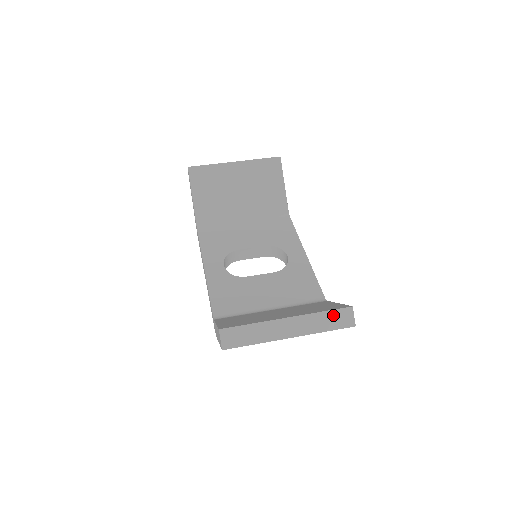
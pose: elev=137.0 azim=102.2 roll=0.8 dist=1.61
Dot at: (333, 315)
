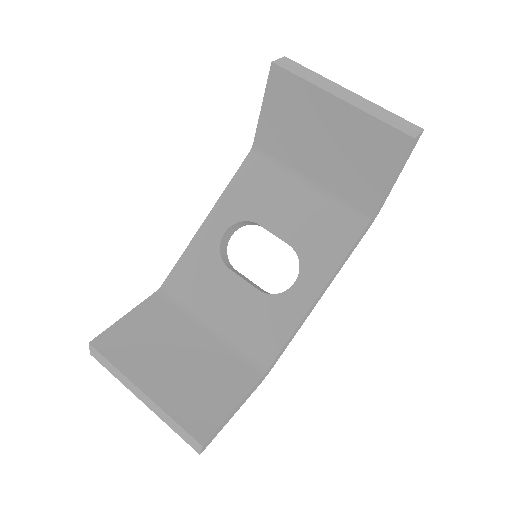
Dot at: (182, 431)
